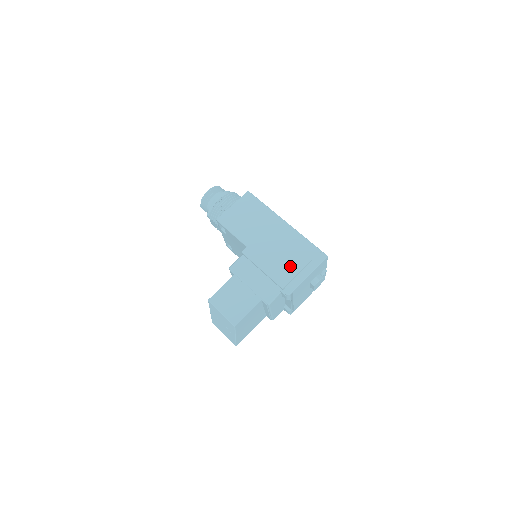
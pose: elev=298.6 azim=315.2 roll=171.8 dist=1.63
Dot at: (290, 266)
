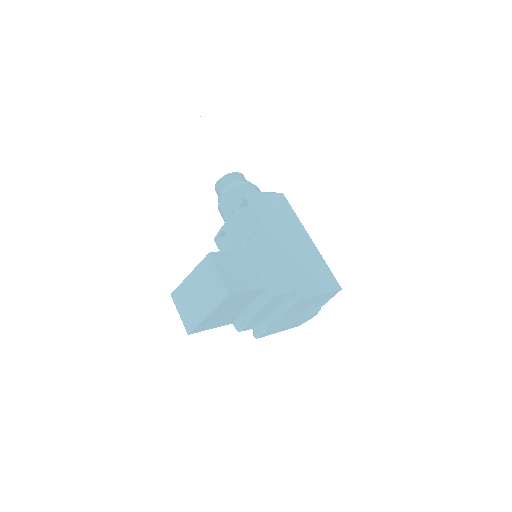
Dot at: (306, 274)
